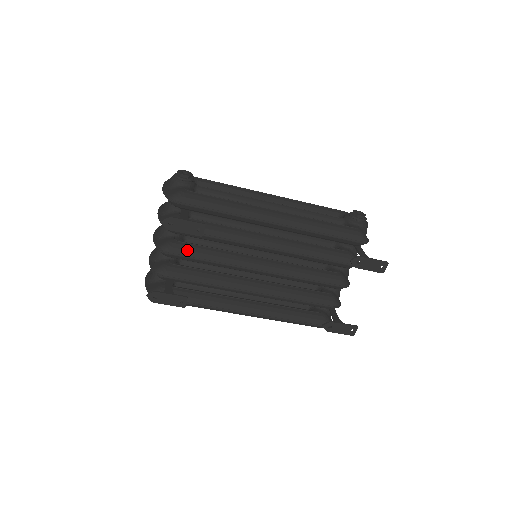
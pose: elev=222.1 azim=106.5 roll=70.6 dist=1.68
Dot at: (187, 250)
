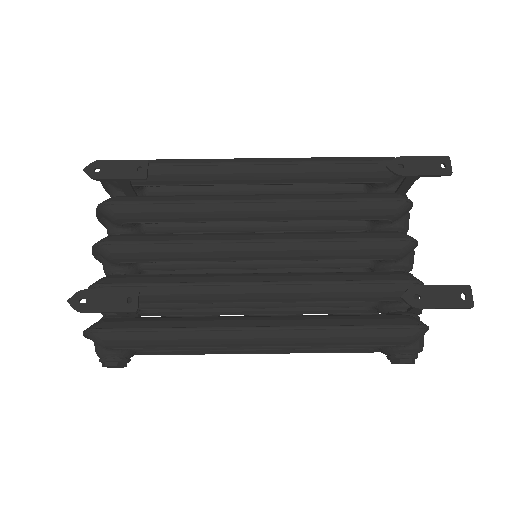
Dot at: (137, 236)
